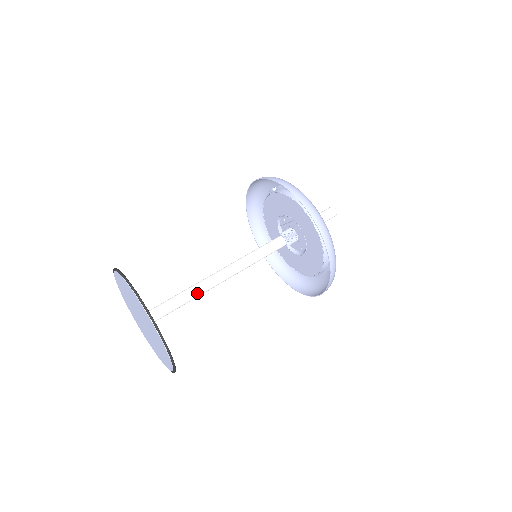
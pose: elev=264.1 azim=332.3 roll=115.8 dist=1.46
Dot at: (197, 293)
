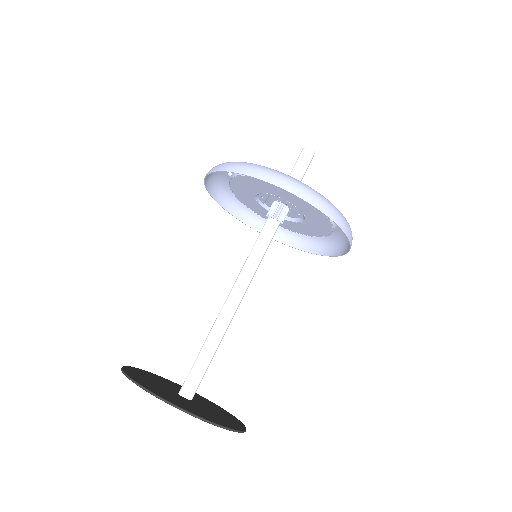
Dot at: (219, 336)
